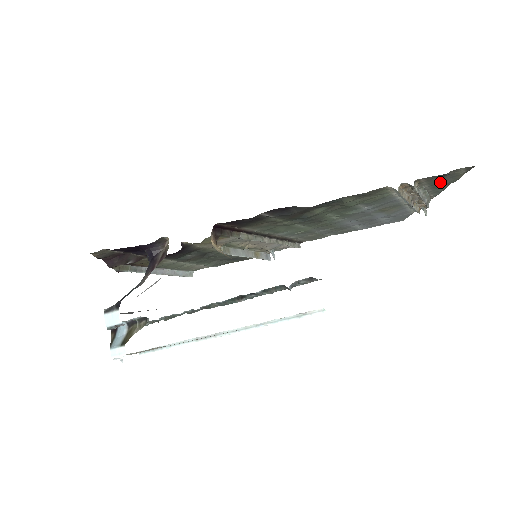
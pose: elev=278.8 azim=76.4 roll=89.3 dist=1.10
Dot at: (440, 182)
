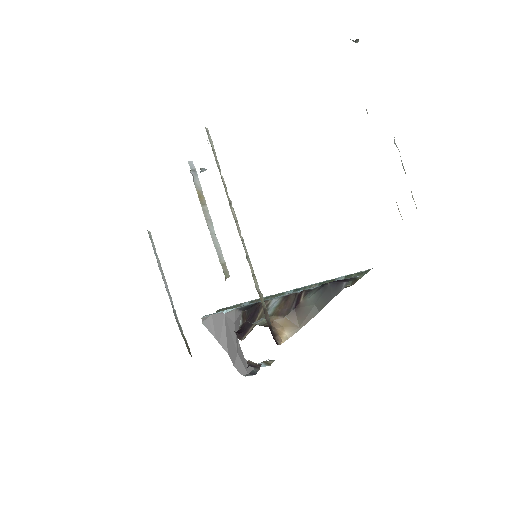
Dot at: occluded
